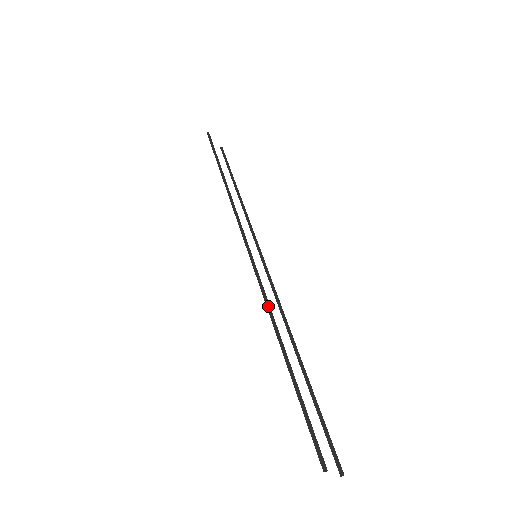
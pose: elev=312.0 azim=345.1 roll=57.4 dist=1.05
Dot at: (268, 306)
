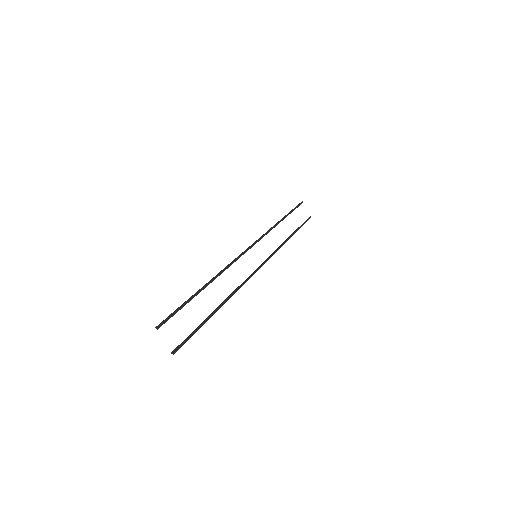
Dot at: (225, 267)
